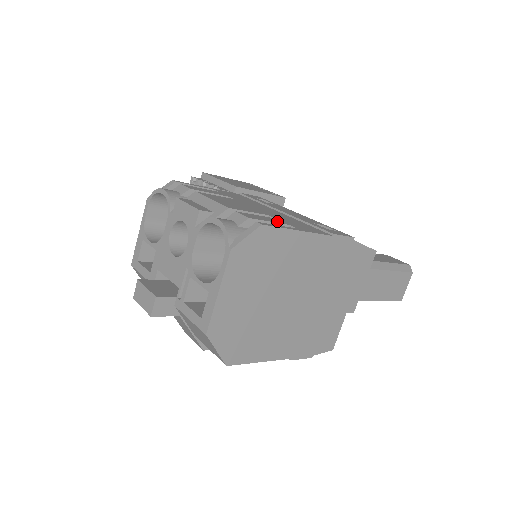
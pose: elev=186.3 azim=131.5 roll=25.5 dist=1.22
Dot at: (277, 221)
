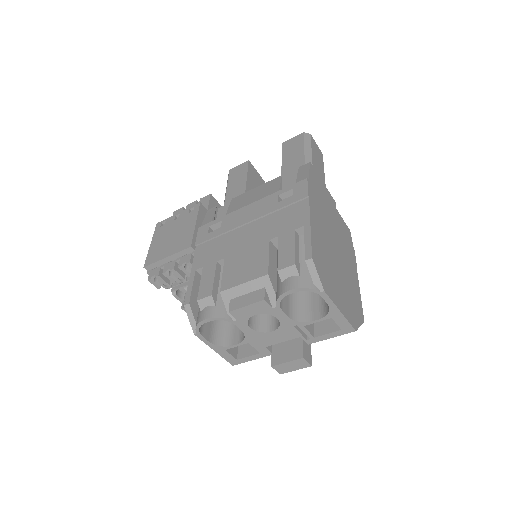
Dot at: (289, 238)
